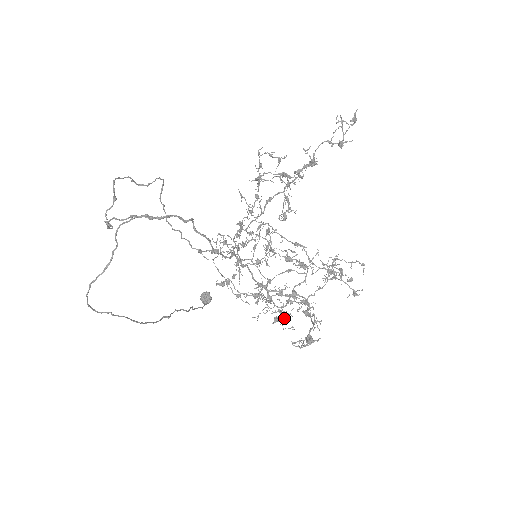
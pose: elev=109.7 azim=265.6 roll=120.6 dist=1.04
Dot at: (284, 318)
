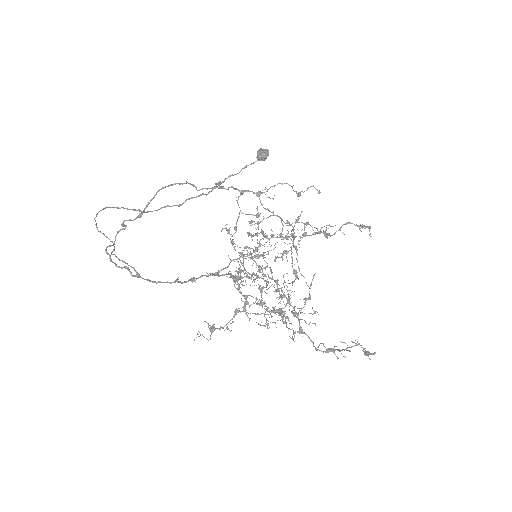
Dot at: occluded
